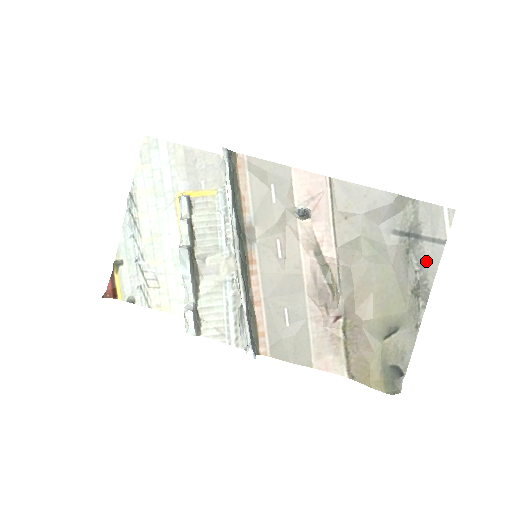
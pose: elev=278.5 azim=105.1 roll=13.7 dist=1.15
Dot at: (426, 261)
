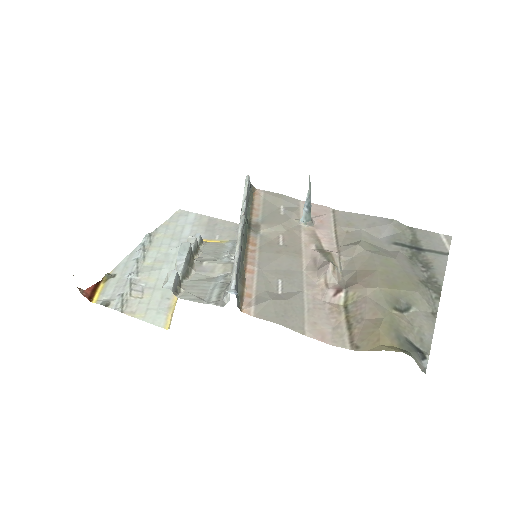
Dot at: (431, 265)
